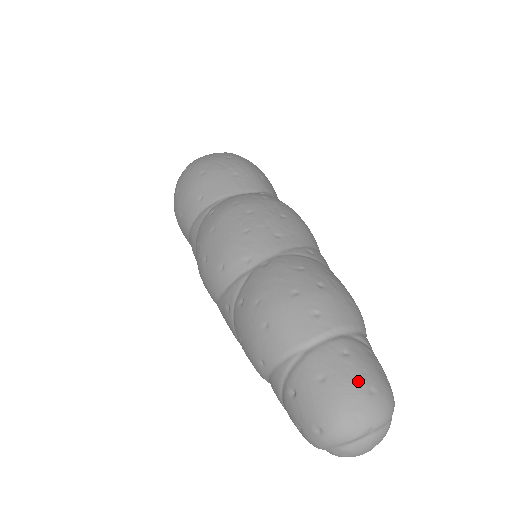
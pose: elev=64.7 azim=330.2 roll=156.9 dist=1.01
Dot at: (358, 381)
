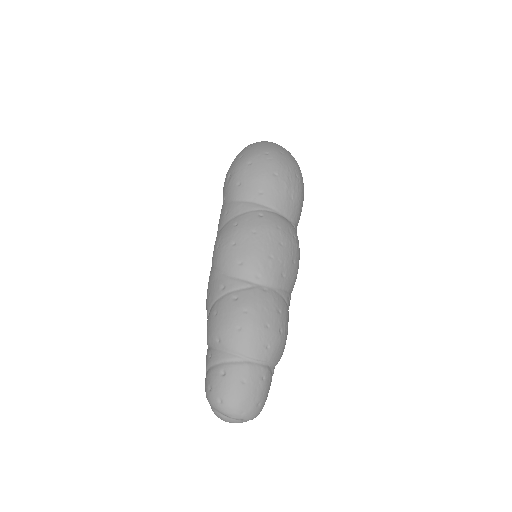
Dot at: (258, 396)
